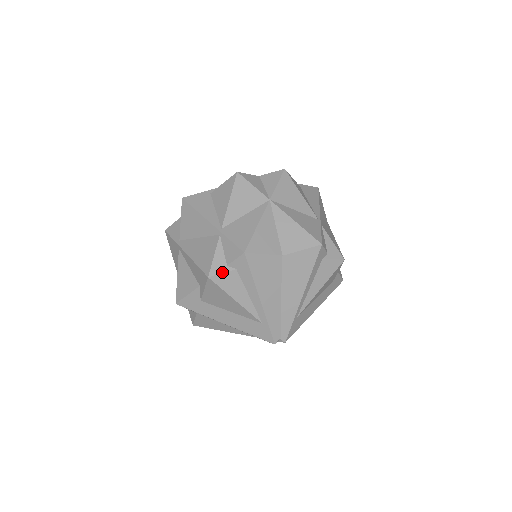
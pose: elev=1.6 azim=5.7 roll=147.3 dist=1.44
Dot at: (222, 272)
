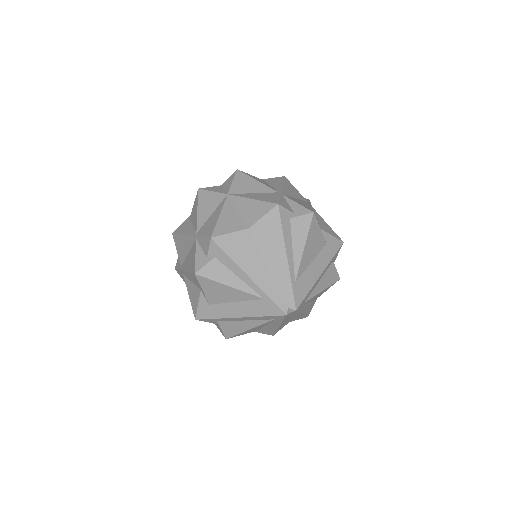
Dot at: (204, 265)
